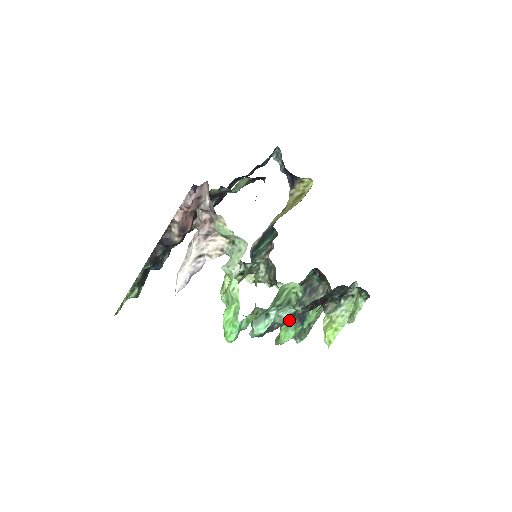
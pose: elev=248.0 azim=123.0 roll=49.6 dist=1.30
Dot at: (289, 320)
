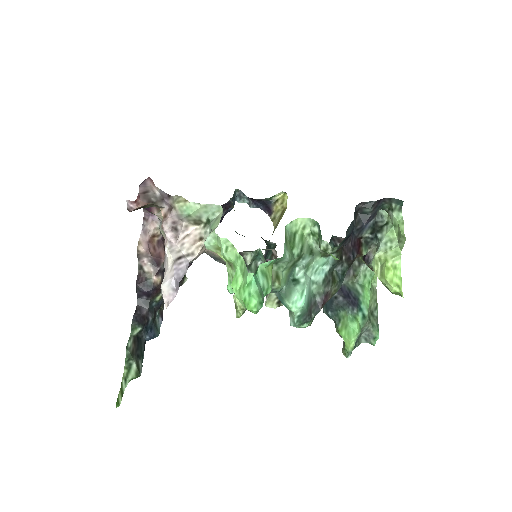
Dot at: (330, 285)
